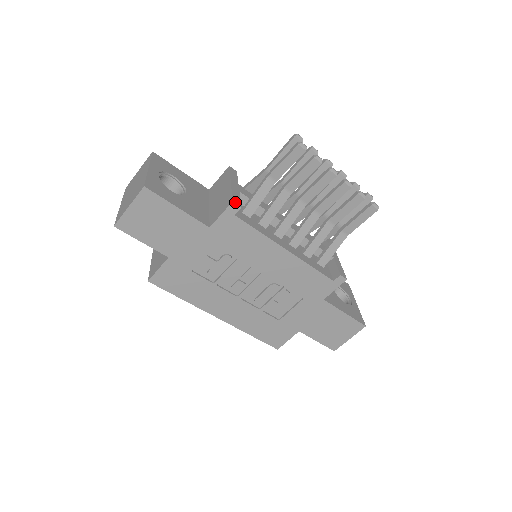
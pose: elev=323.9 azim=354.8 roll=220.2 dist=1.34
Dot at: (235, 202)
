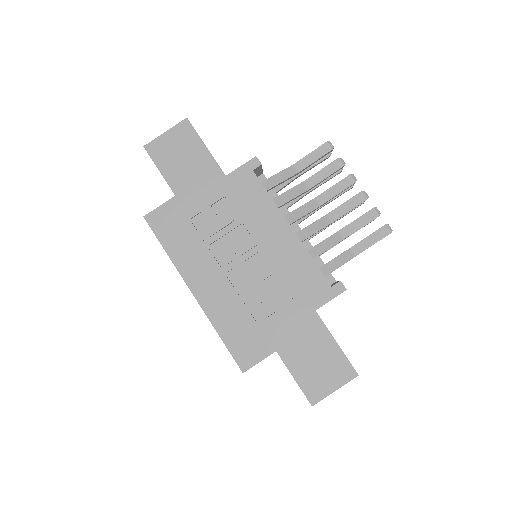
Dot at: (258, 159)
